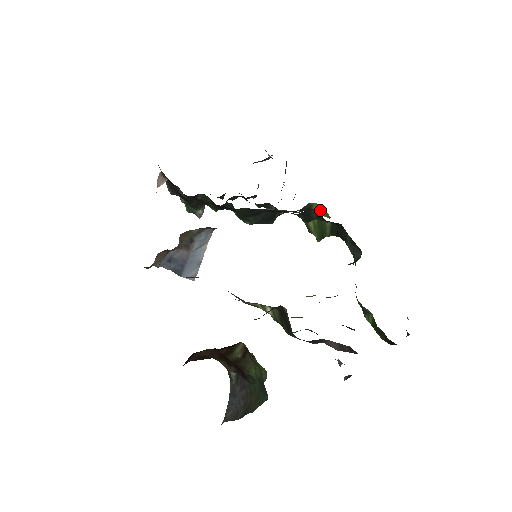
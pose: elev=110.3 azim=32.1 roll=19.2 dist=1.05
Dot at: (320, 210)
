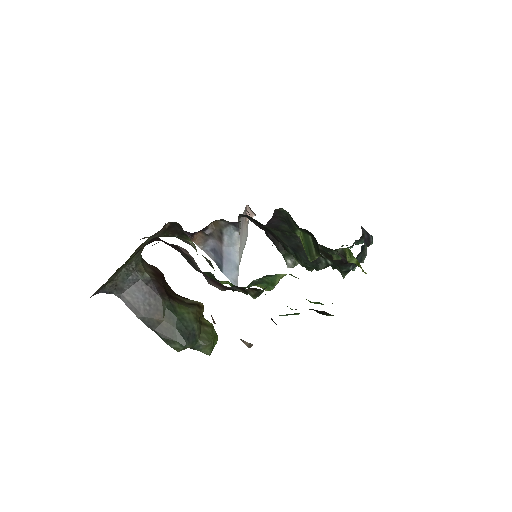
Dot at: (356, 261)
